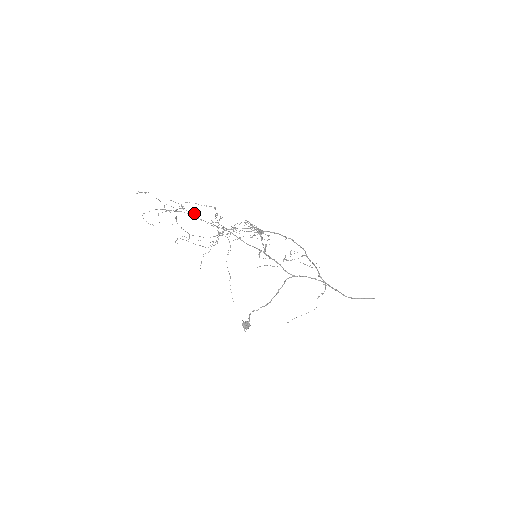
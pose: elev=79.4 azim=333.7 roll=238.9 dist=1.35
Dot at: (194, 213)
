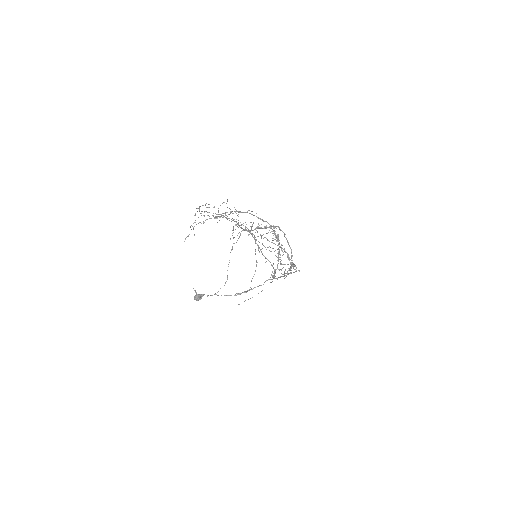
Dot at: occluded
